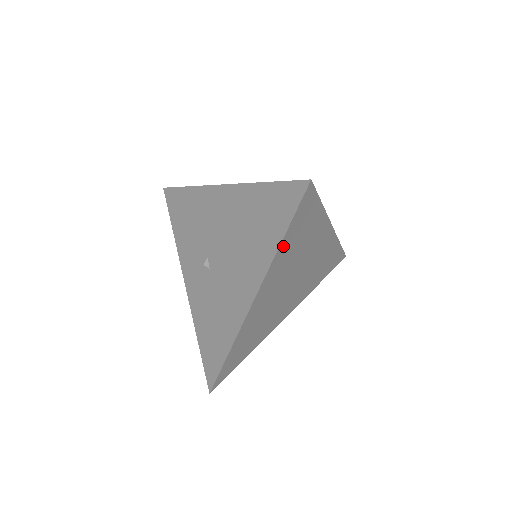
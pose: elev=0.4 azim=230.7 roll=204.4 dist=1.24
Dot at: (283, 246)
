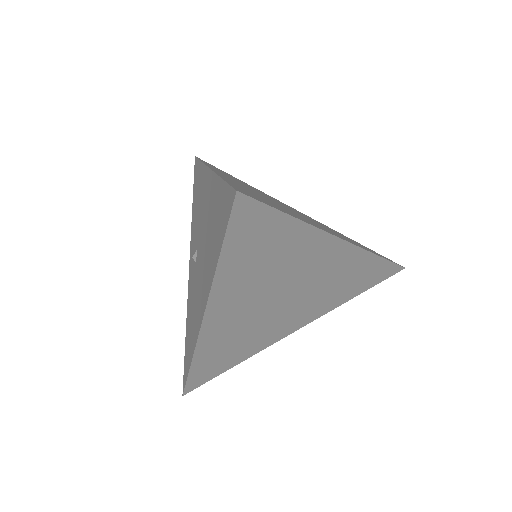
Dot at: (227, 265)
